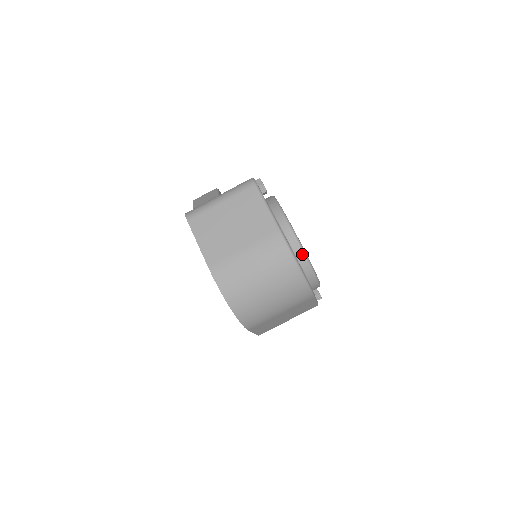
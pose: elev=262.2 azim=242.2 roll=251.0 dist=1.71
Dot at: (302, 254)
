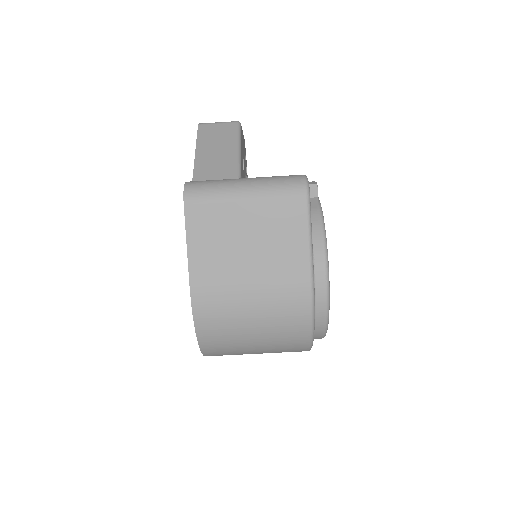
Dot at: (324, 317)
